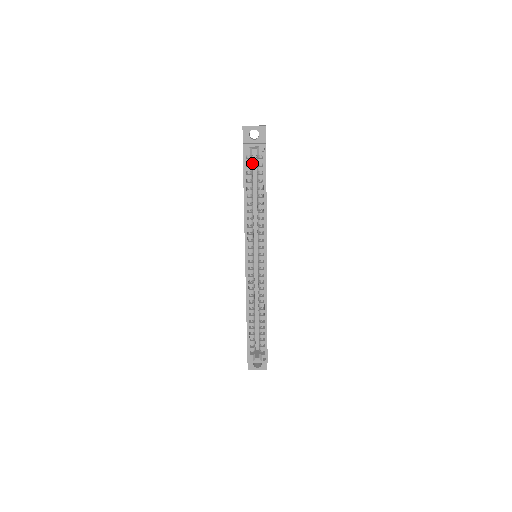
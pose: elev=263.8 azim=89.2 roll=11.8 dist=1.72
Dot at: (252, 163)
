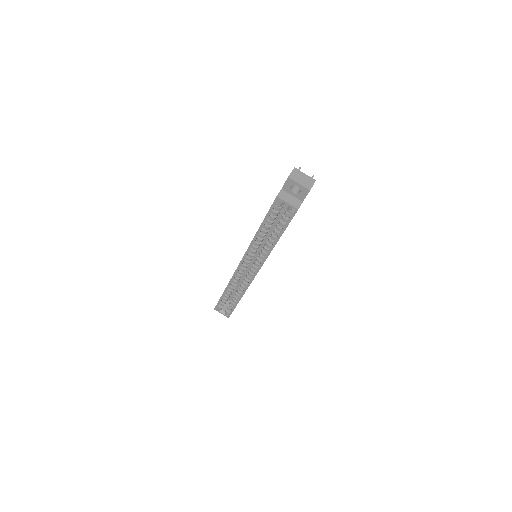
Dot at: (281, 208)
